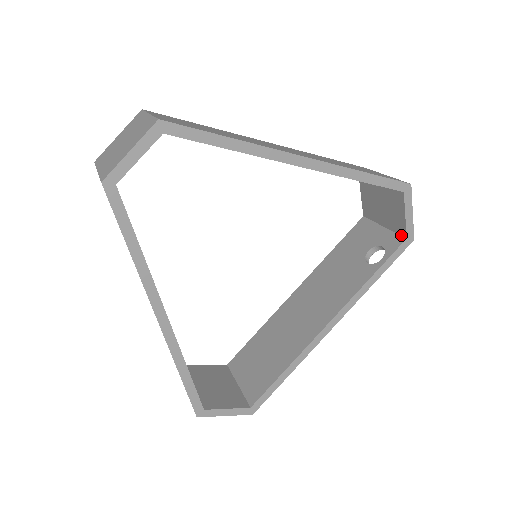
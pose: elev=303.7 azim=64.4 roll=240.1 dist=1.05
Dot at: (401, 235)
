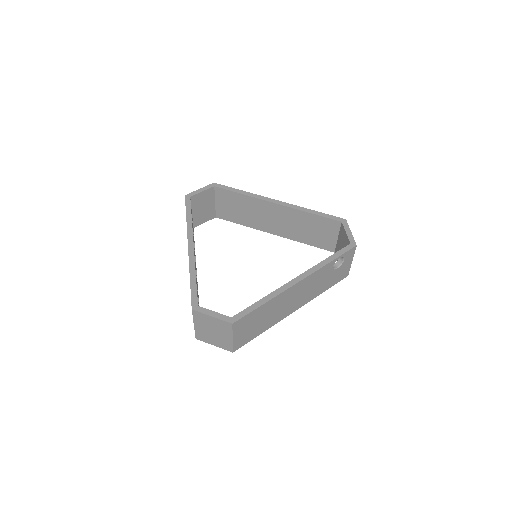
Dot at: occluded
